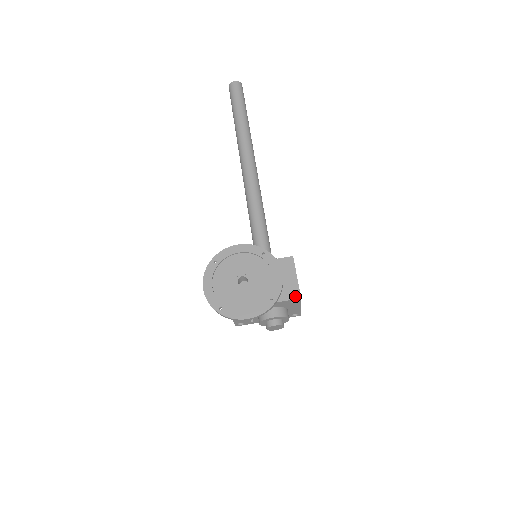
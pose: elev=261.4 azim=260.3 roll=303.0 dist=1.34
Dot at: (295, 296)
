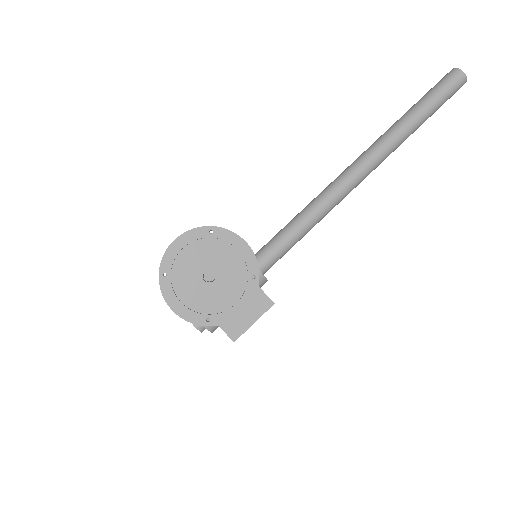
Dot at: (232, 335)
